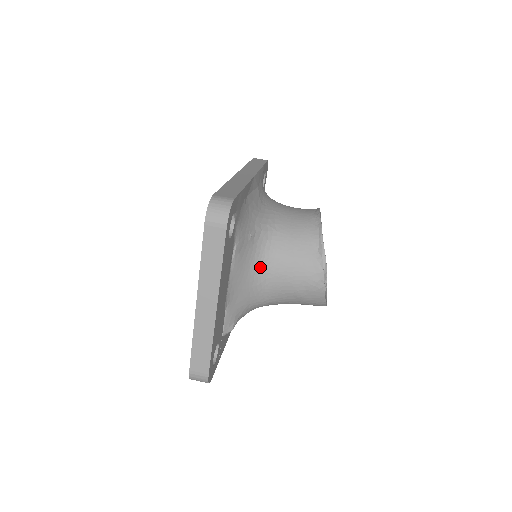
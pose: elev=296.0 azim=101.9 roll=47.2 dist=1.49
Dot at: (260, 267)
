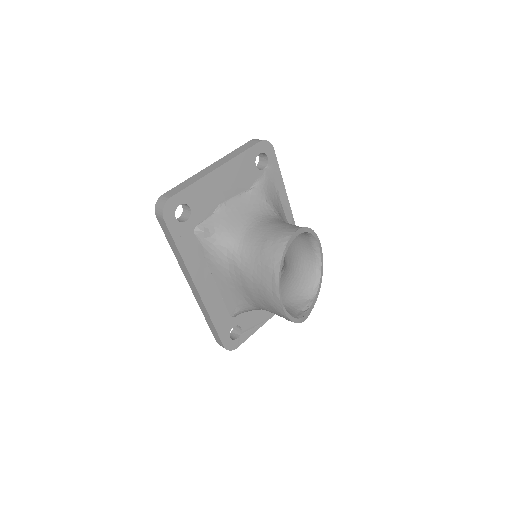
Dot at: (256, 218)
